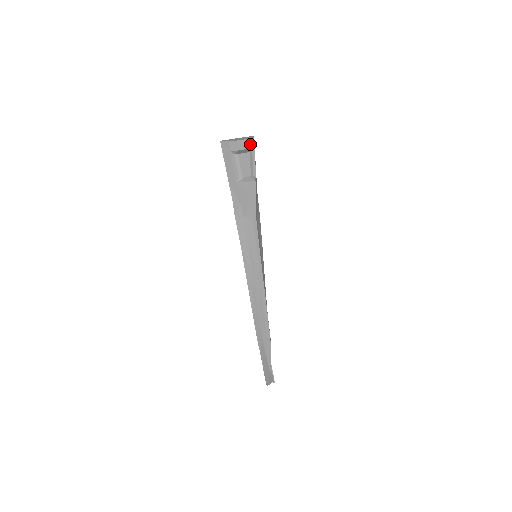
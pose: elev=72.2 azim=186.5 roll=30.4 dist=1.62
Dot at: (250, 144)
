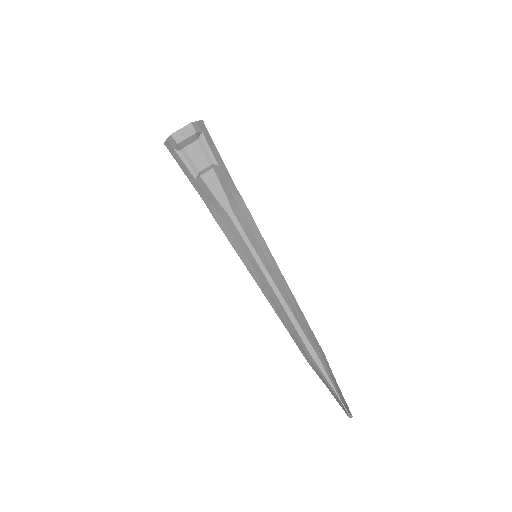
Dot at: (190, 131)
